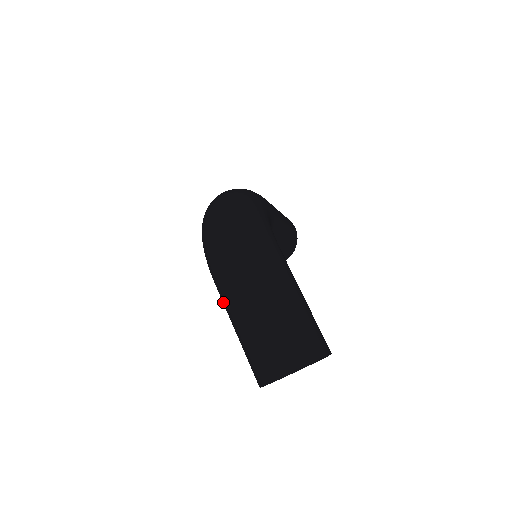
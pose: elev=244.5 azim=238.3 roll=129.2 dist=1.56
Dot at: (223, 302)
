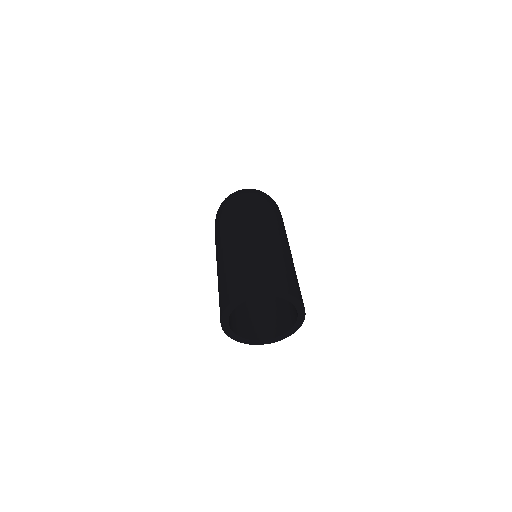
Dot at: (217, 245)
